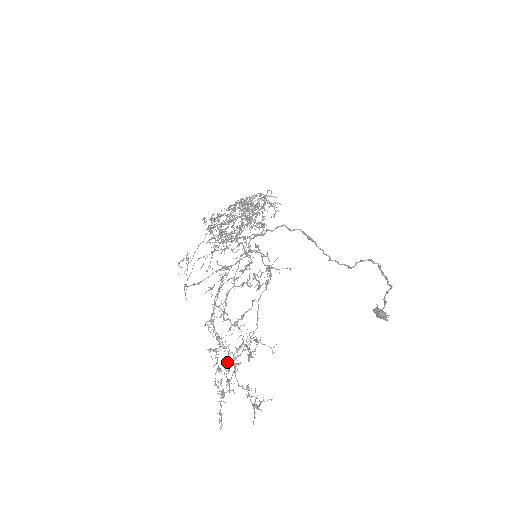
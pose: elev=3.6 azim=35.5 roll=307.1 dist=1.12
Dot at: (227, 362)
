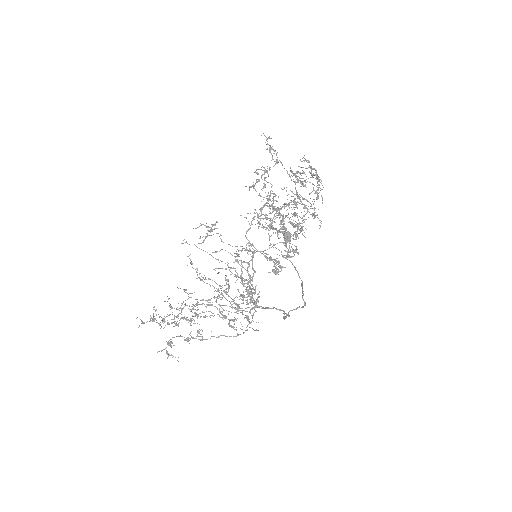
Dot at: (172, 323)
